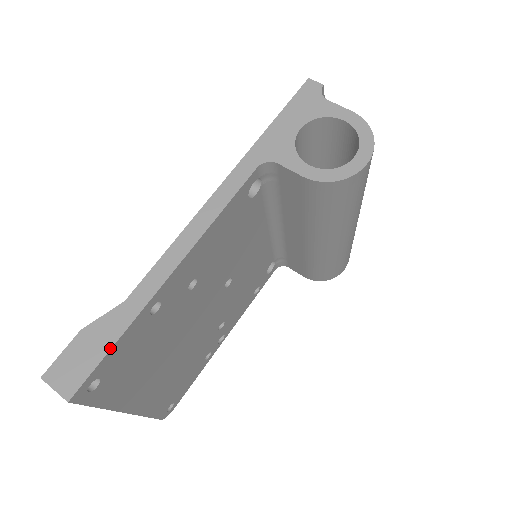
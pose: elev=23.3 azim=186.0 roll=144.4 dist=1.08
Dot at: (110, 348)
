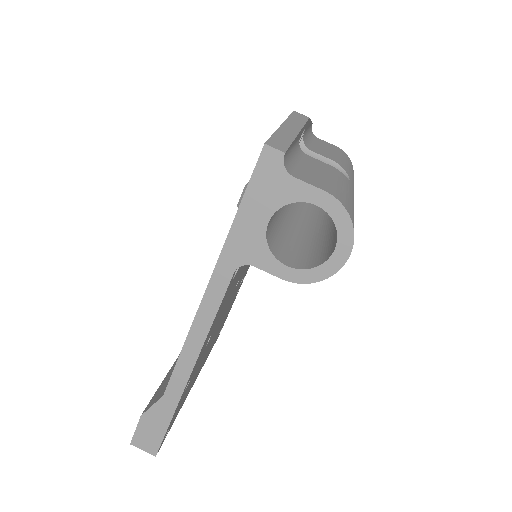
Dot at: (168, 426)
